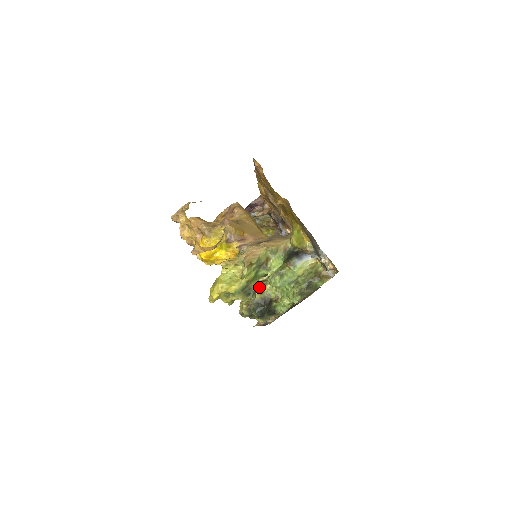
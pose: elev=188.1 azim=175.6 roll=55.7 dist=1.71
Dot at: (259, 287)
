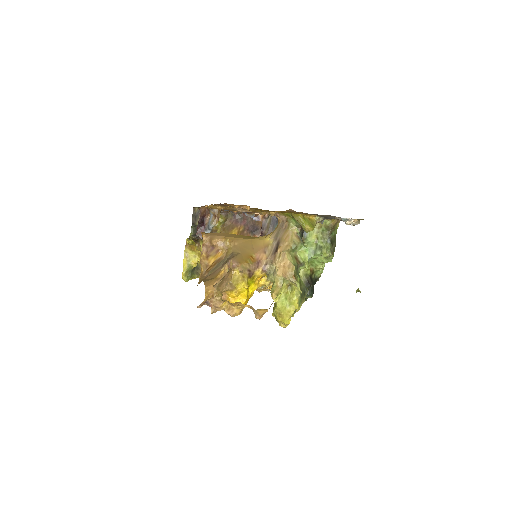
Dot at: occluded
